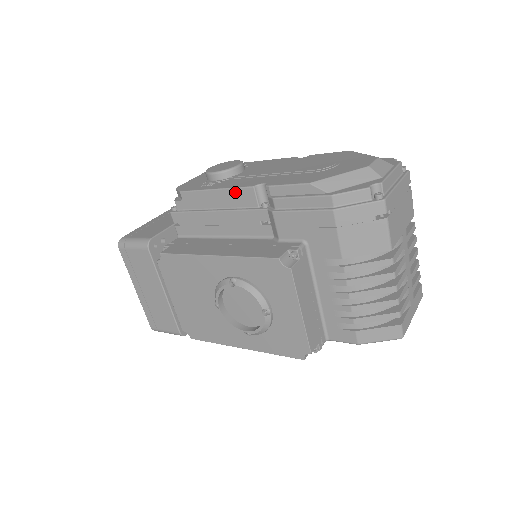
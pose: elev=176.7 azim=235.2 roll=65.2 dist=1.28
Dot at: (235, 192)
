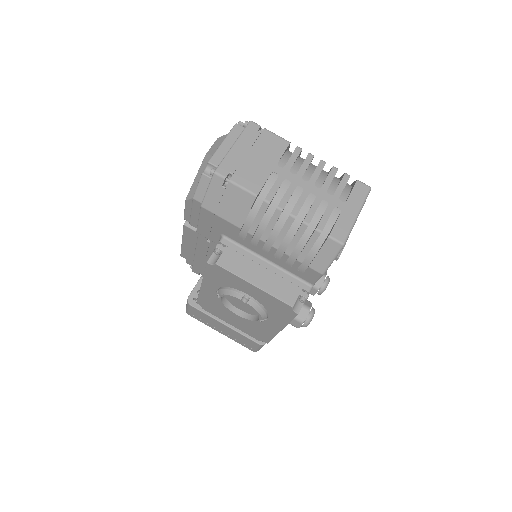
Dot at: (185, 235)
